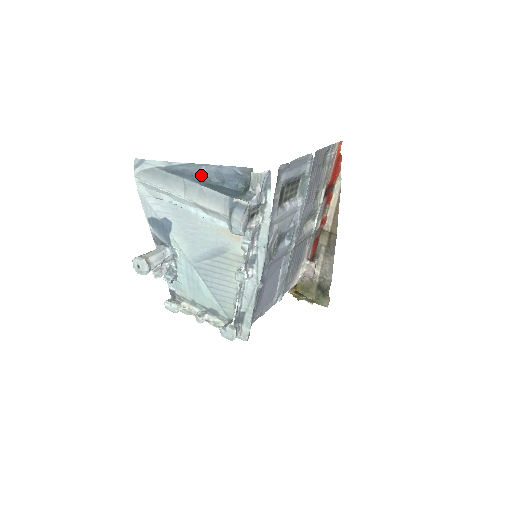
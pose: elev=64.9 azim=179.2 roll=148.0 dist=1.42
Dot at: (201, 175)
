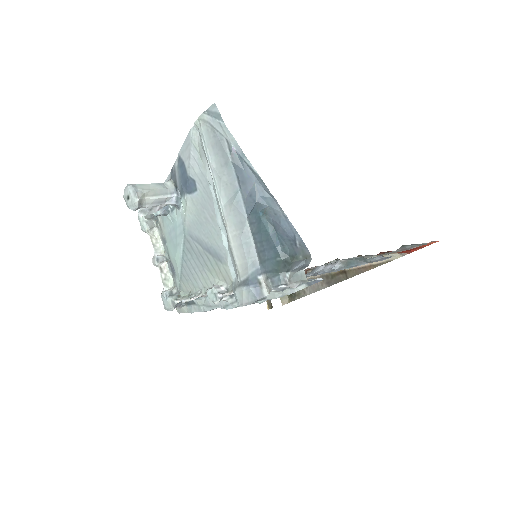
Dot at: (260, 203)
